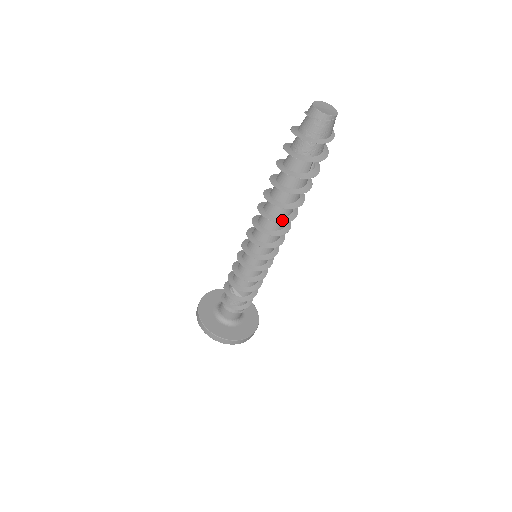
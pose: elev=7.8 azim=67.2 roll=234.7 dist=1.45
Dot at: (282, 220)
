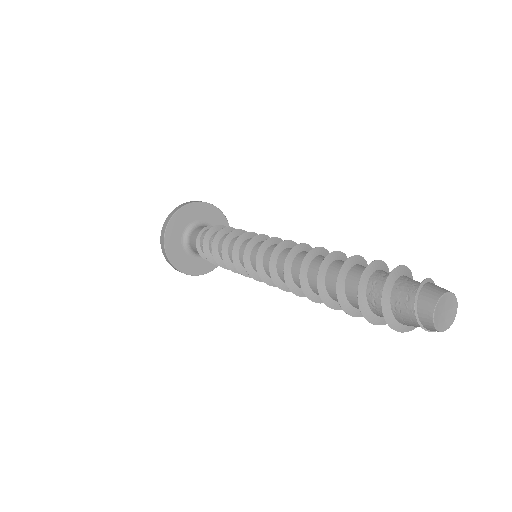
Dot at: occluded
